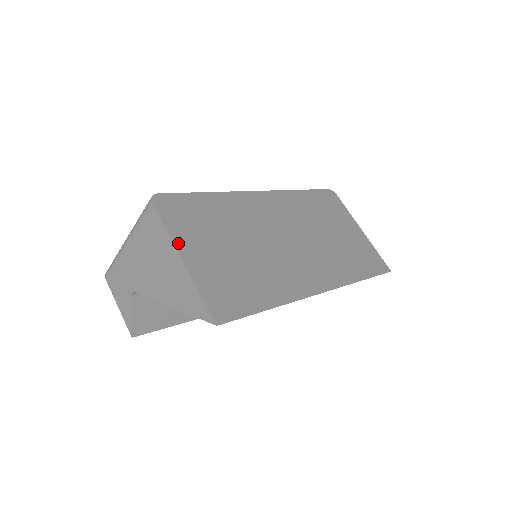
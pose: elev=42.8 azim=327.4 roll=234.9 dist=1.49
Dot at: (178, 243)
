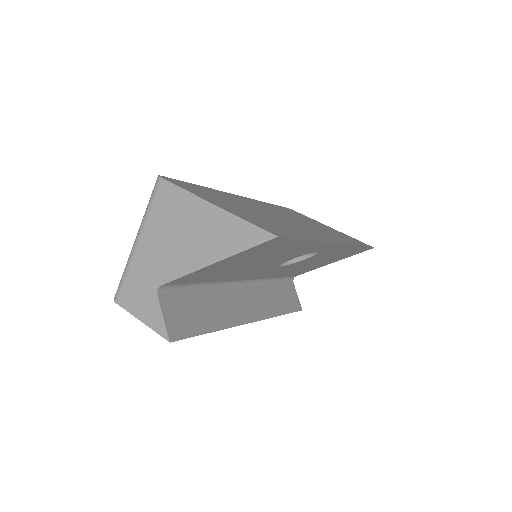
Dot at: (202, 197)
